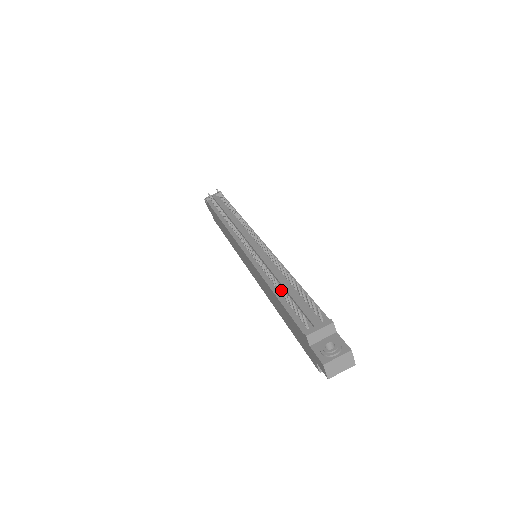
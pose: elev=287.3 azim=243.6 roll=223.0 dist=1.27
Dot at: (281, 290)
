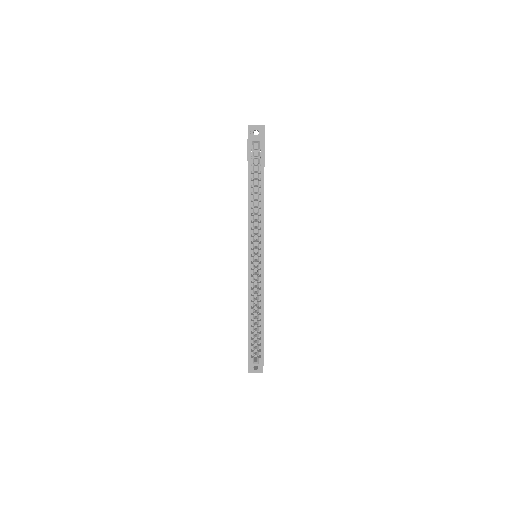
Dot at: occluded
